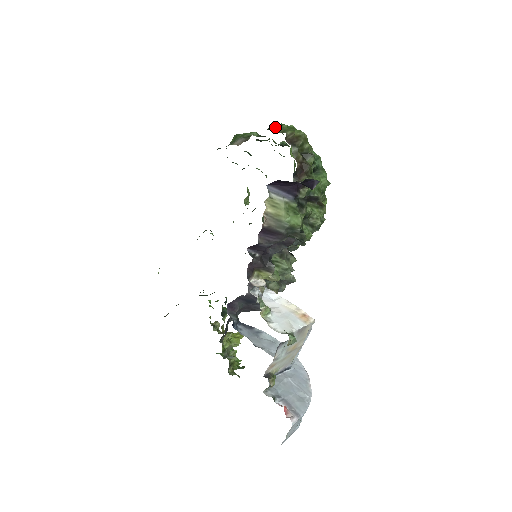
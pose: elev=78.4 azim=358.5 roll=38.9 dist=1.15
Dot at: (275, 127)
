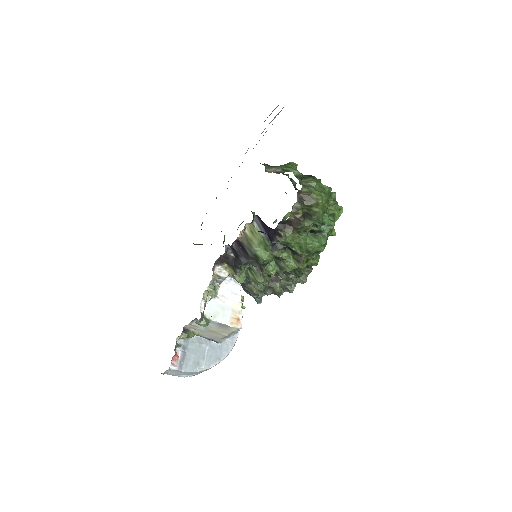
Dot at: (308, 178)
